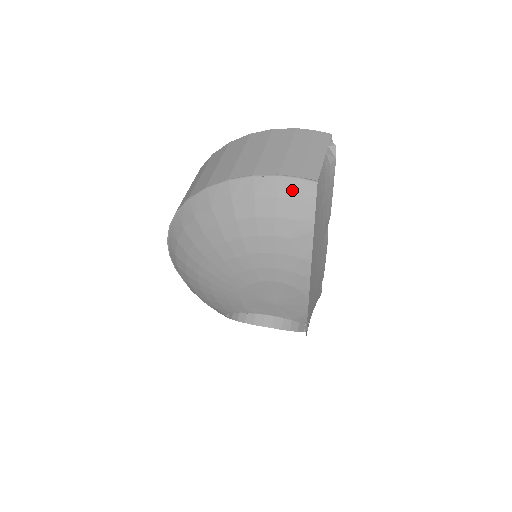
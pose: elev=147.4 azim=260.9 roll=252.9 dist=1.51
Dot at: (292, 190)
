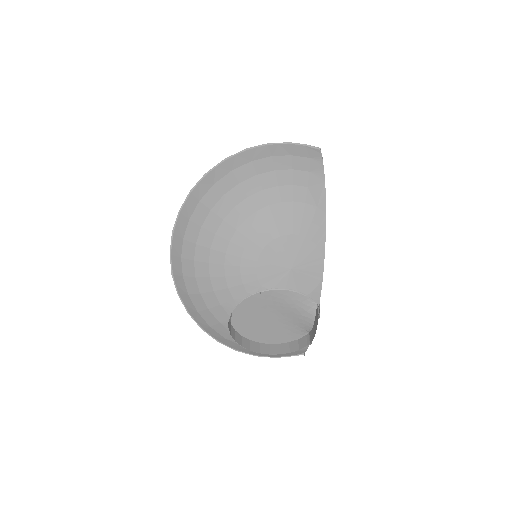
Dot at: (302, 152)
